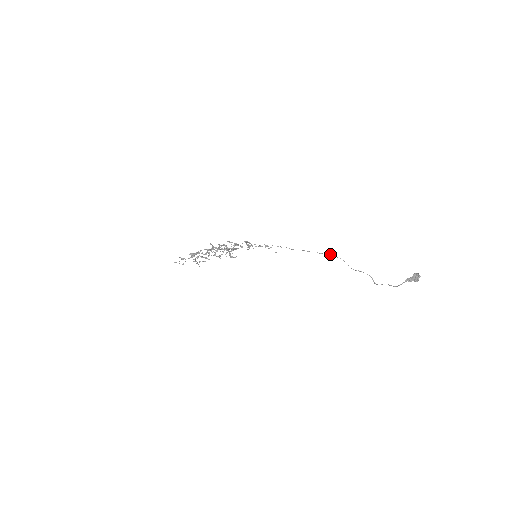
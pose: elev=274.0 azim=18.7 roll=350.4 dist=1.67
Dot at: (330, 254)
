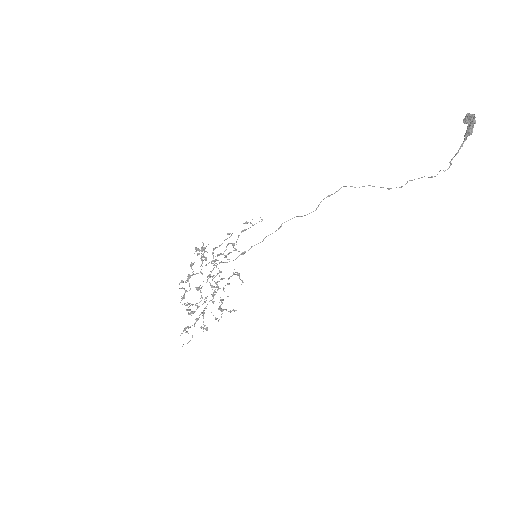
Dot at: (340, 188)
